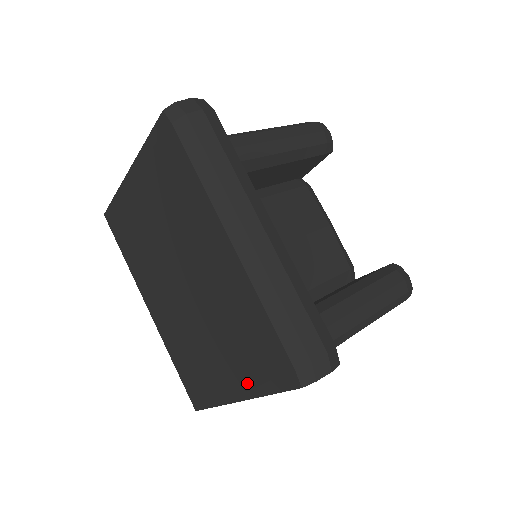
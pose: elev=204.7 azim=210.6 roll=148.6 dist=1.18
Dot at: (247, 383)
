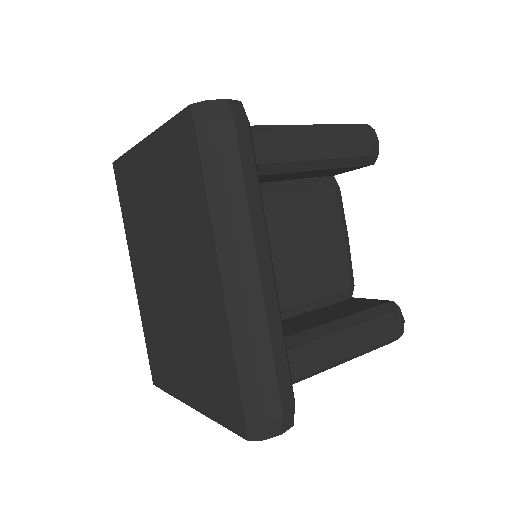
Dot at: (202, 400)
